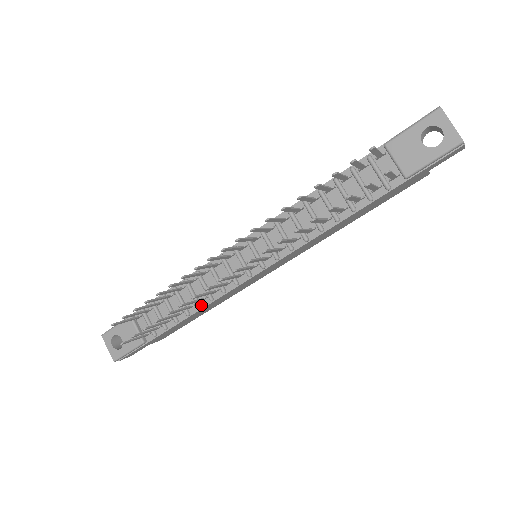
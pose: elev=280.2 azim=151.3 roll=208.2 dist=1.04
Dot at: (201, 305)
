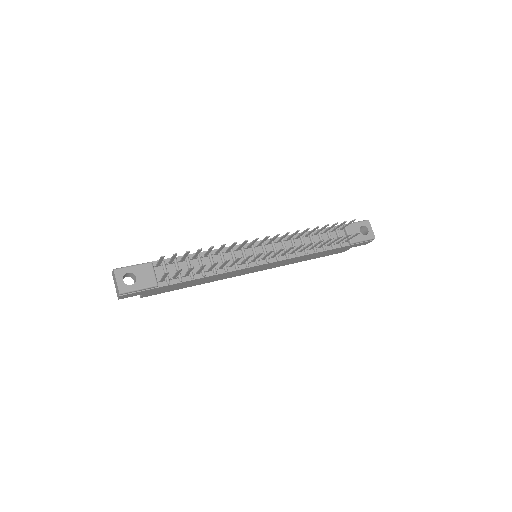
Dot at: (216, 272)
